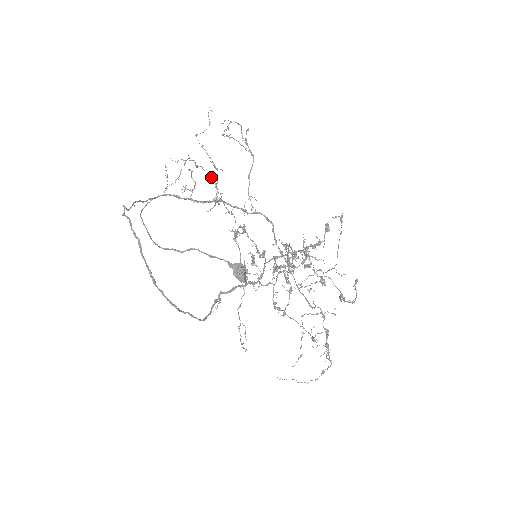
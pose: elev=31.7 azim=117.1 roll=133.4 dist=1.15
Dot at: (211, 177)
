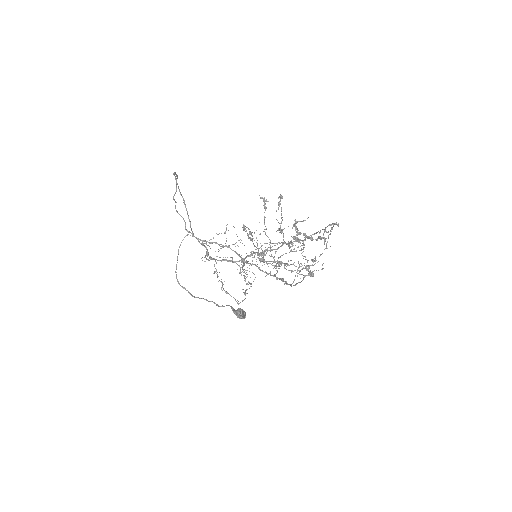
Dot at: occluded
